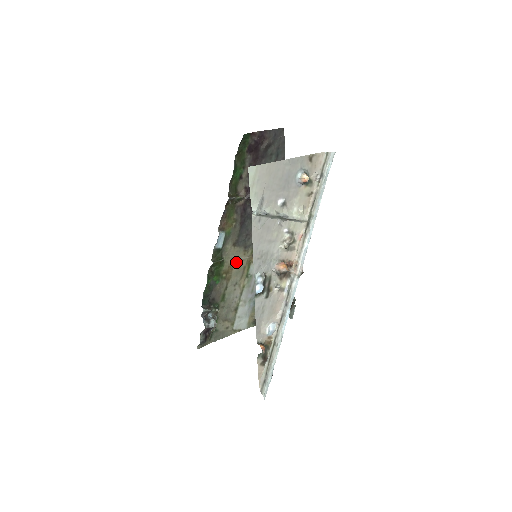
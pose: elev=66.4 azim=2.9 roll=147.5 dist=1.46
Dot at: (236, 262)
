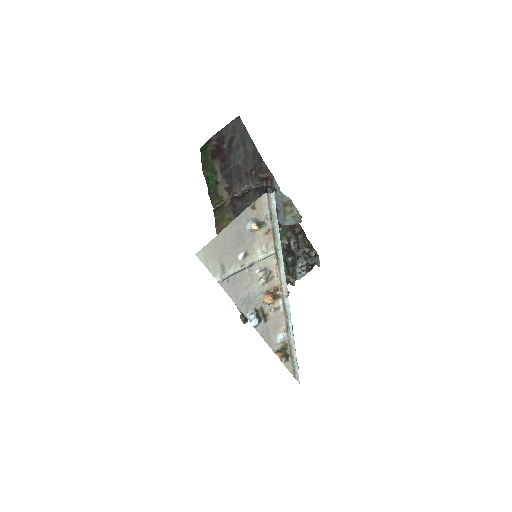
Dot at: occluded
